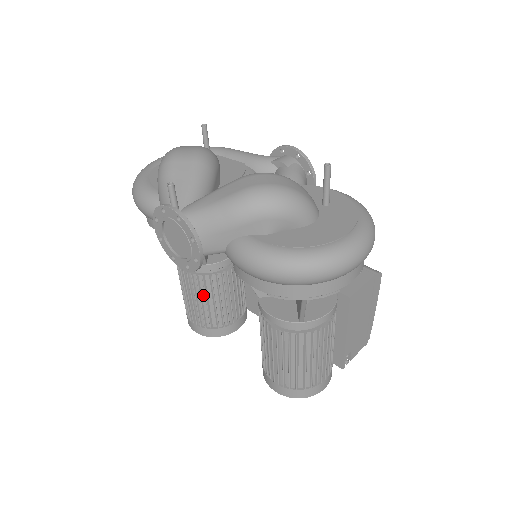
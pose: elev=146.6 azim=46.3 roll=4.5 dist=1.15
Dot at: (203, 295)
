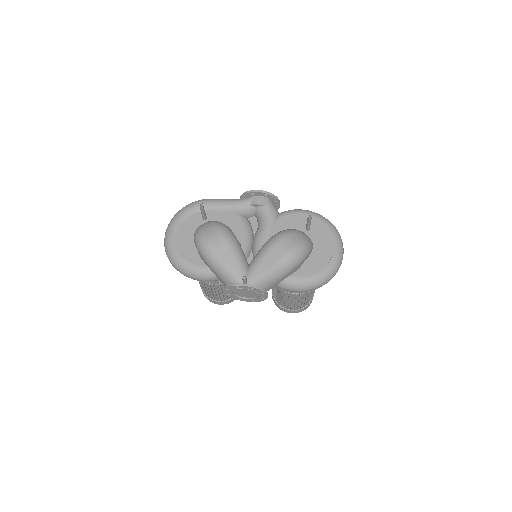
Dot at: occluded
